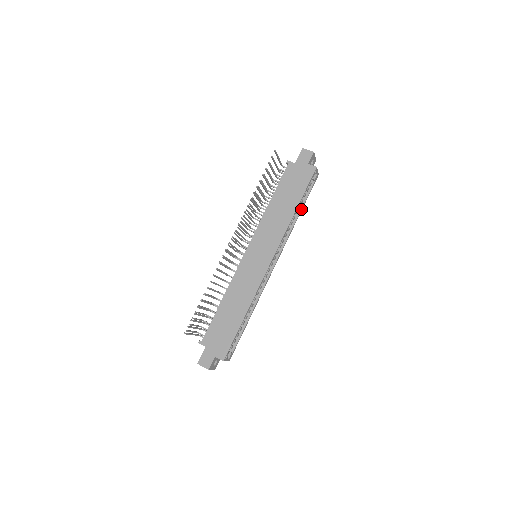
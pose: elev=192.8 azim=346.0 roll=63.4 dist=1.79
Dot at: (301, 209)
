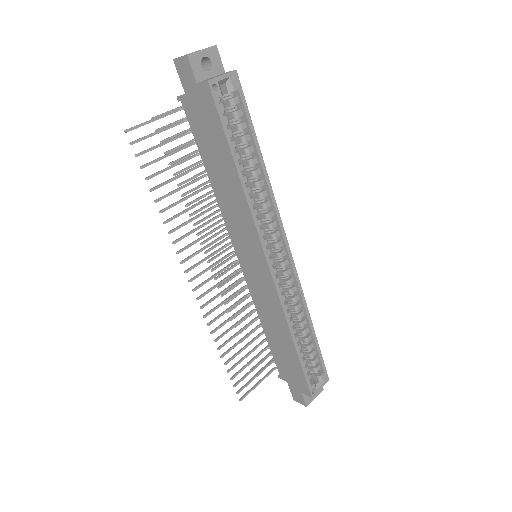
Dot at: (256, 151)
